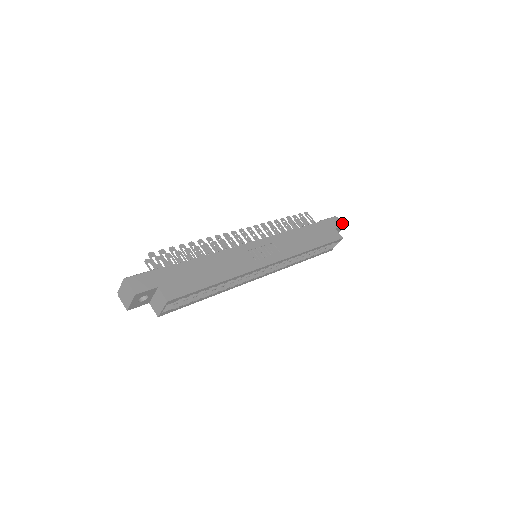
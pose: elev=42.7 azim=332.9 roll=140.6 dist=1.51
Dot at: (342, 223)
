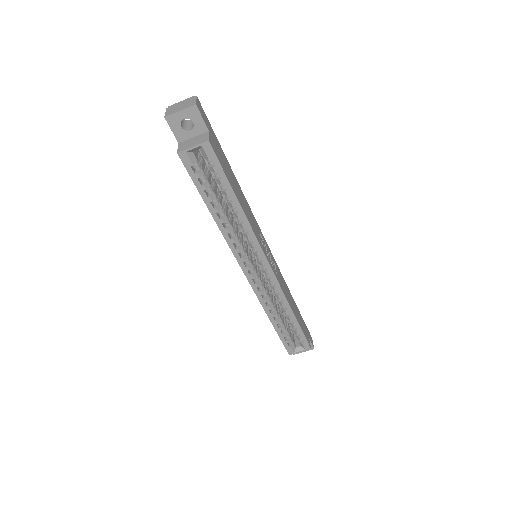
Dot at: (313, 345)
